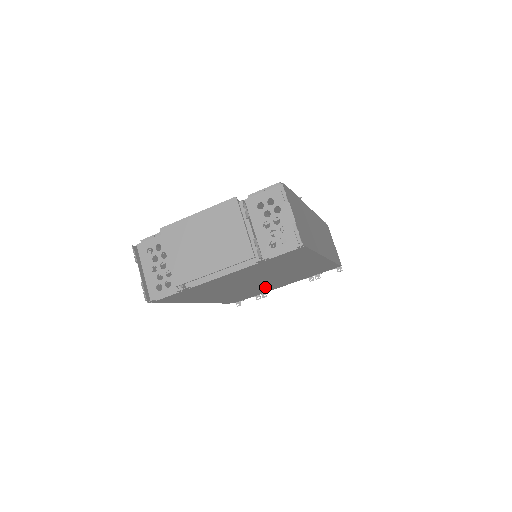
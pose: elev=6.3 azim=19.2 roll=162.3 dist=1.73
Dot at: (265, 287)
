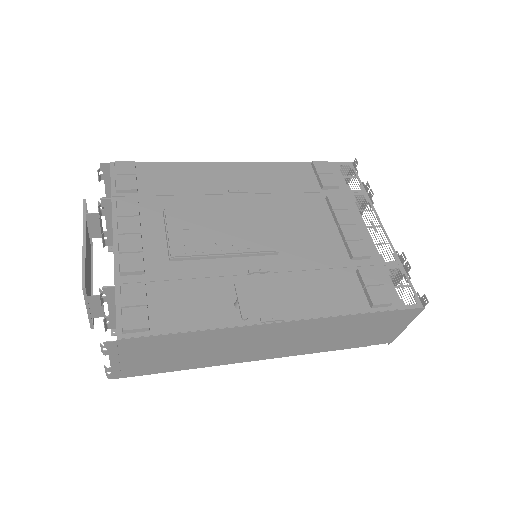
Dot at: occluded
